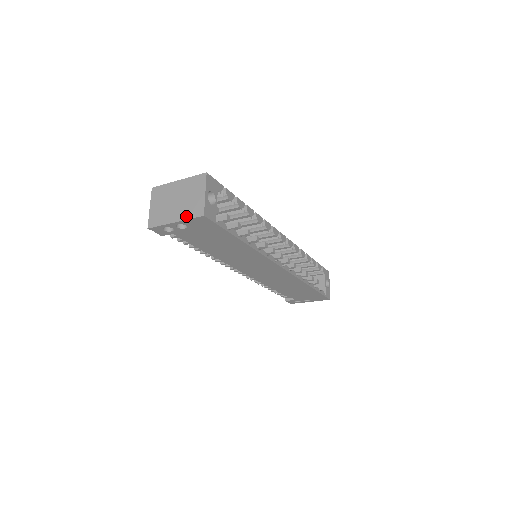
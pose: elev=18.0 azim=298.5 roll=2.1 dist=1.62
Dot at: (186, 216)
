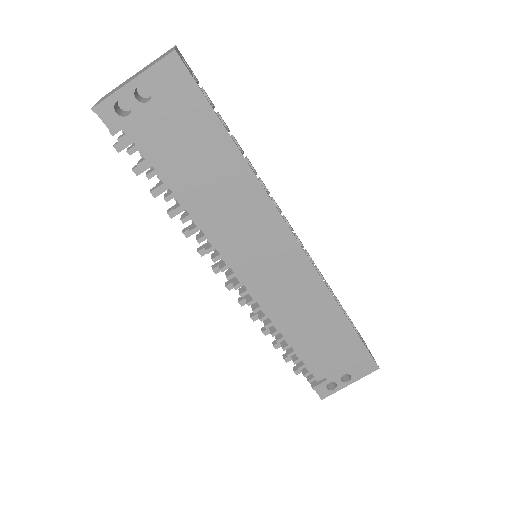
Dot at: (149, 67)
